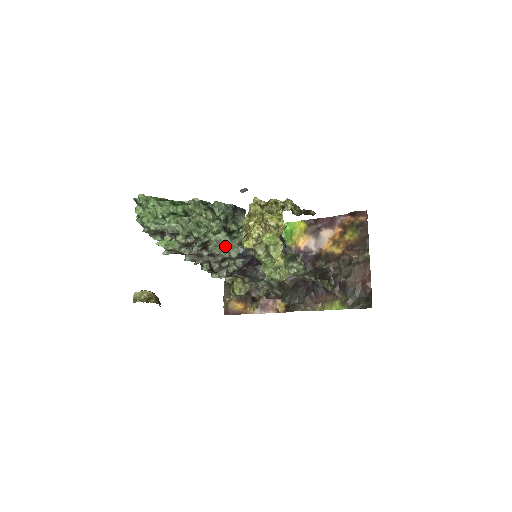
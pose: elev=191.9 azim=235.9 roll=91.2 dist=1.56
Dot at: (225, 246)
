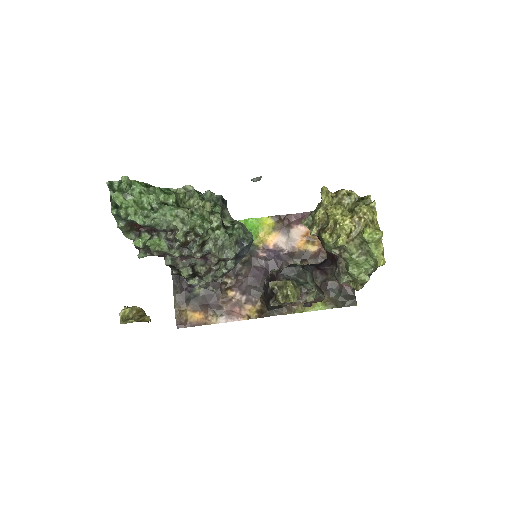
Dot at: (223, 245)
